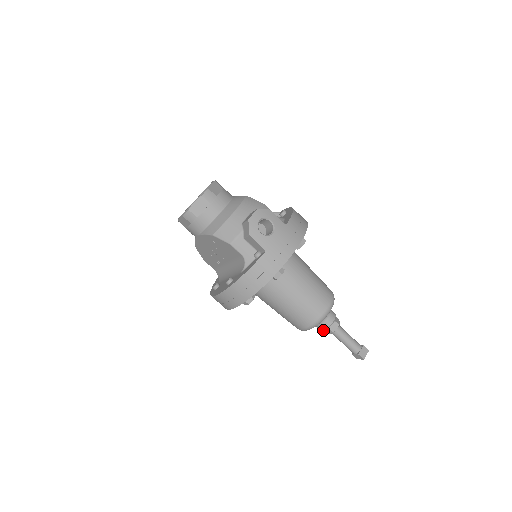
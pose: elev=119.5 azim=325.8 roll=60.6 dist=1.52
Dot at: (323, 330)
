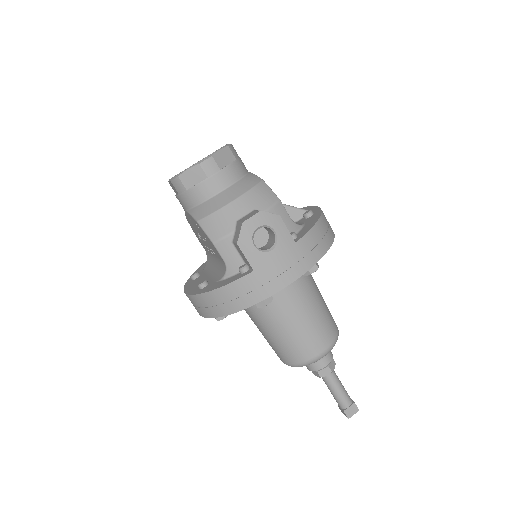
Dot at: (310, 370)
